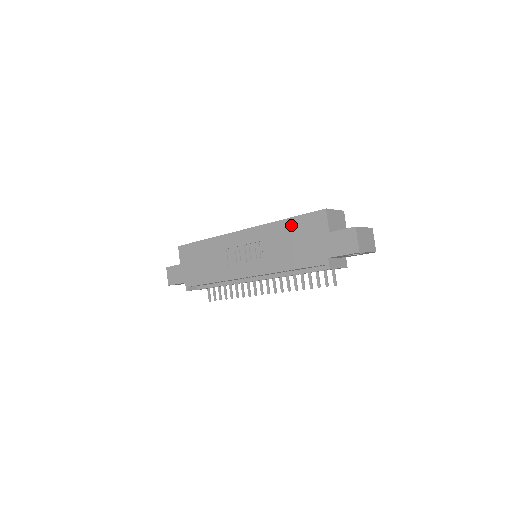
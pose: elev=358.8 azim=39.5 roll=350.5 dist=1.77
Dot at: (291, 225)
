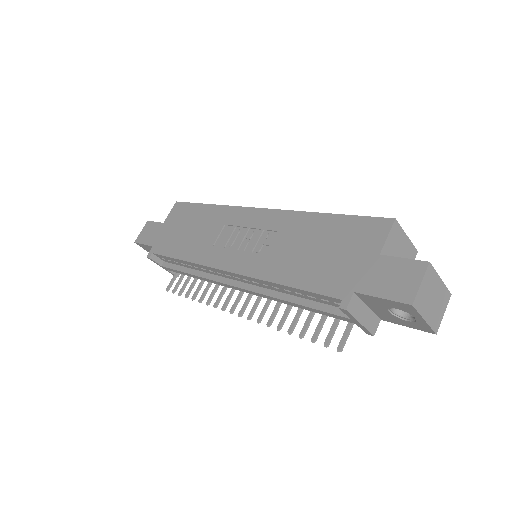
Dot at: (328, 224)
